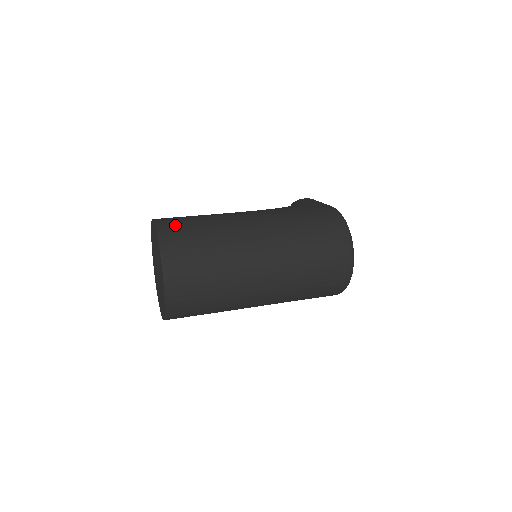
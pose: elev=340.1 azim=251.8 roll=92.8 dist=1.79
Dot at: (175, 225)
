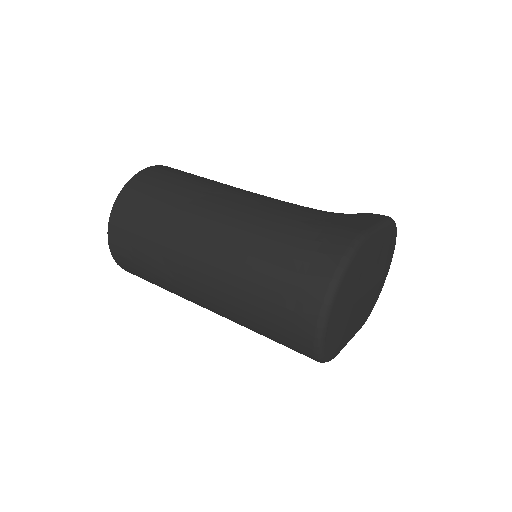
Dot at: (158, 175)
